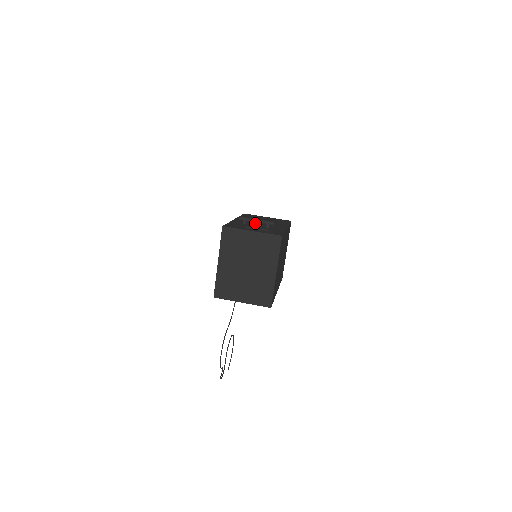
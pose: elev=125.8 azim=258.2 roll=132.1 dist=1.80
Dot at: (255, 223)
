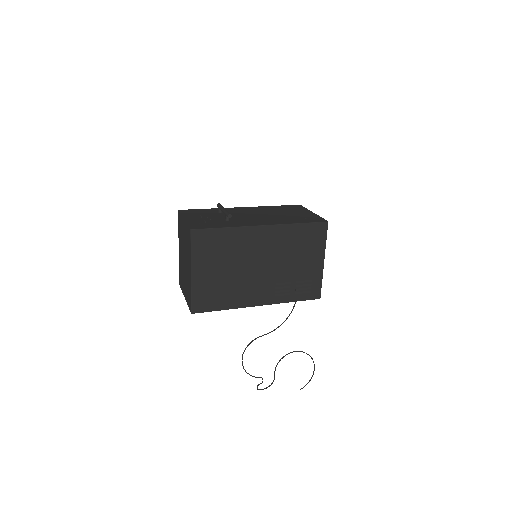
Dot at: (241, 214)
